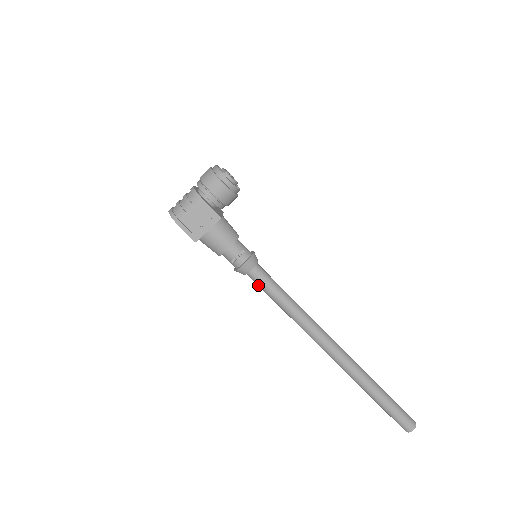
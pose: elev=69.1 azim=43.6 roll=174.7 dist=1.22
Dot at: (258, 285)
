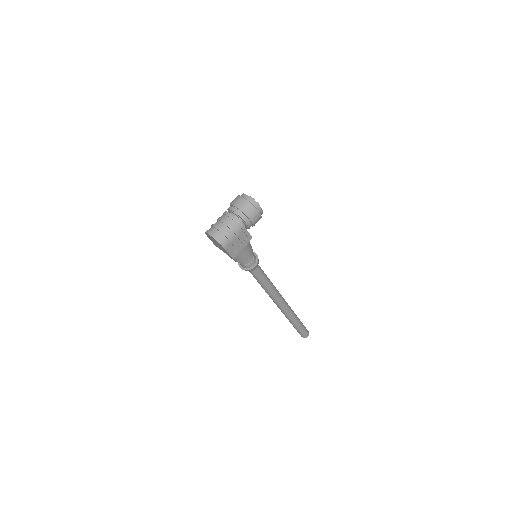
Dot at: (254, 276)
